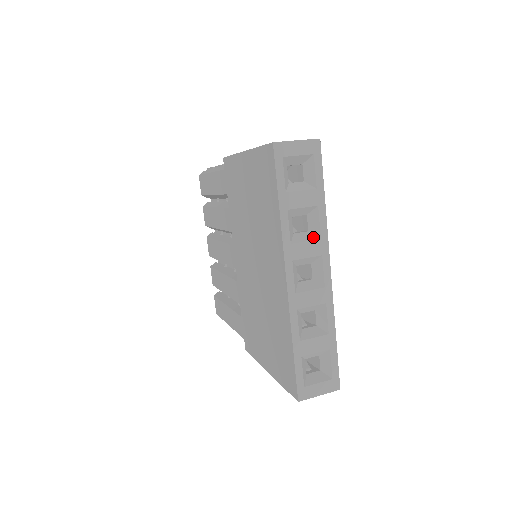
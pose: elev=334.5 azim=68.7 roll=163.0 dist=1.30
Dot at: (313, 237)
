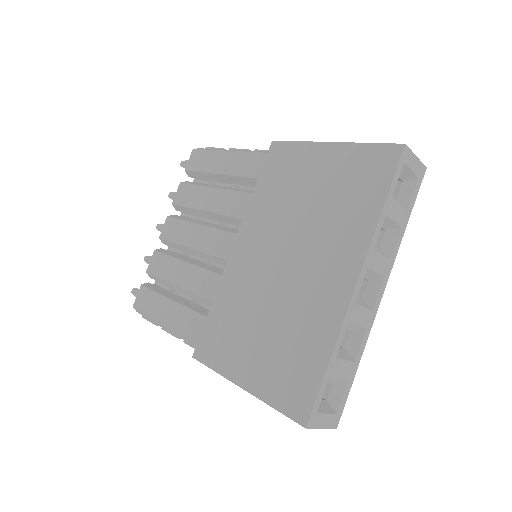
Dot at: (385, 255)
